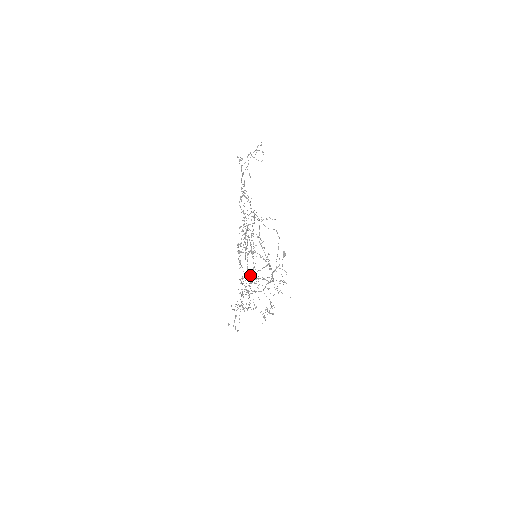
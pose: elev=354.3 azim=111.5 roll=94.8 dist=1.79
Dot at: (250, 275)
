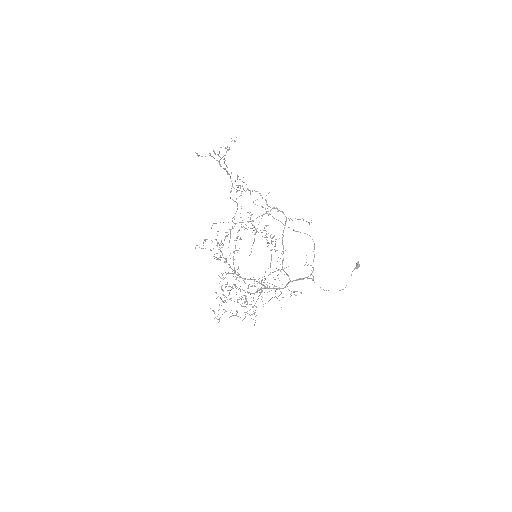
Dot at: (234, 273)
